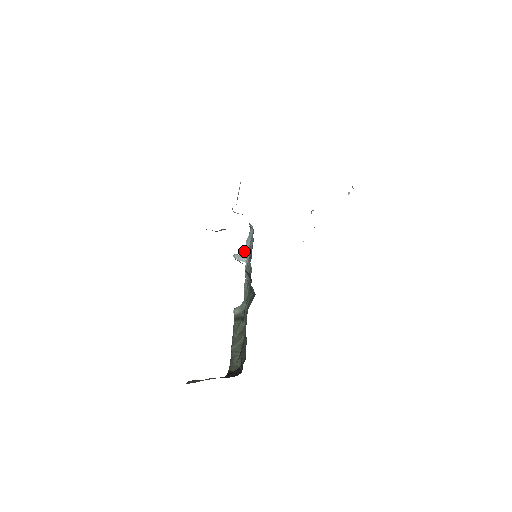
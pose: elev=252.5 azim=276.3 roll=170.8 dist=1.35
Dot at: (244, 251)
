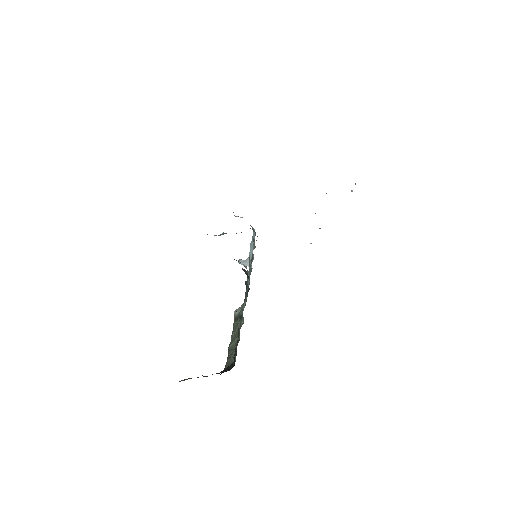
Dot at: occluded
